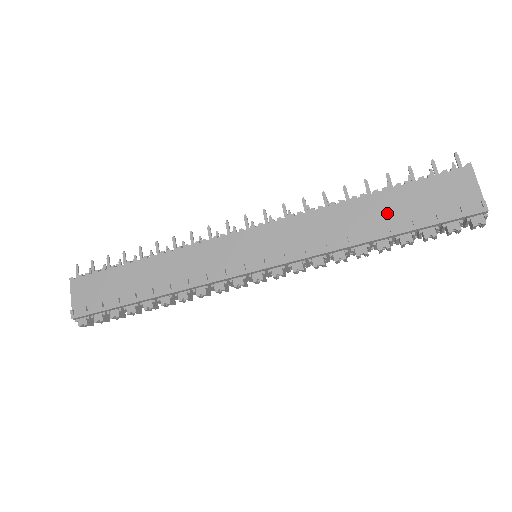
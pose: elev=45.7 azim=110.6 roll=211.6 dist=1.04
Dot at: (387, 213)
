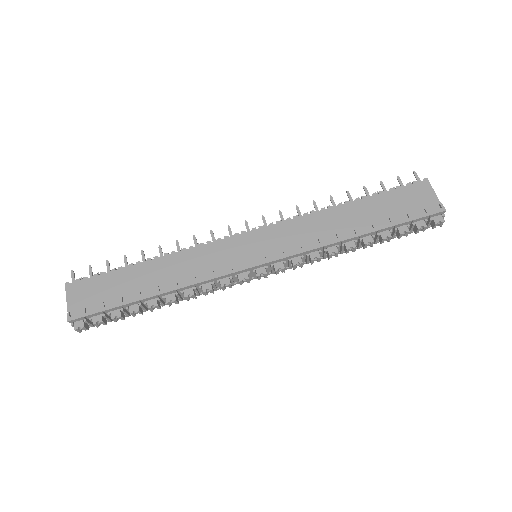
Dot at: (369, 215)
